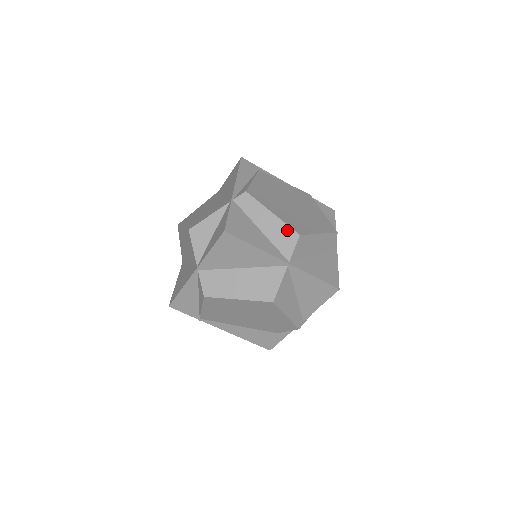
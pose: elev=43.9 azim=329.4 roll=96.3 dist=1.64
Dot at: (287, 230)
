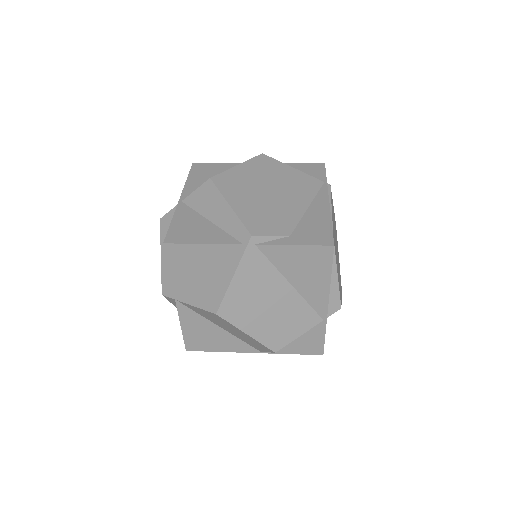
Dot at: occluded
